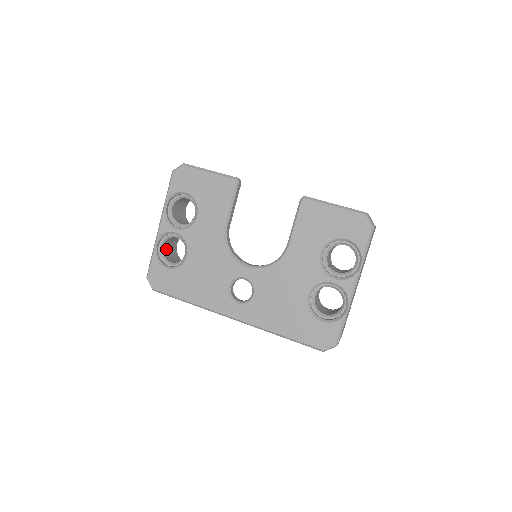
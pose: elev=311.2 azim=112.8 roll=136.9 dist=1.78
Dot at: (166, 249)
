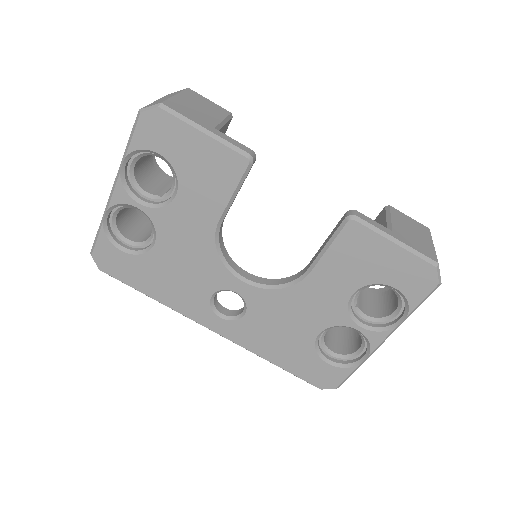
Dot at: (121, 214)
